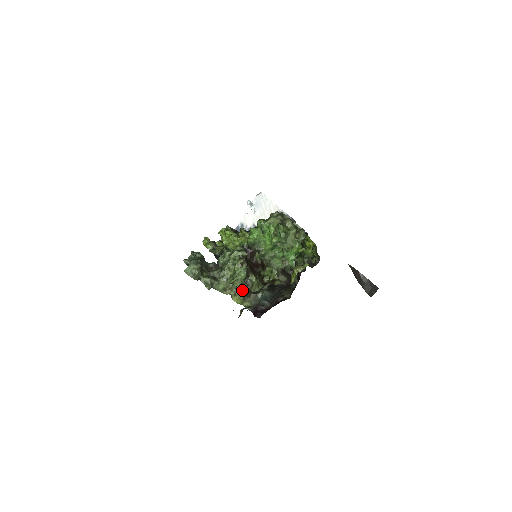
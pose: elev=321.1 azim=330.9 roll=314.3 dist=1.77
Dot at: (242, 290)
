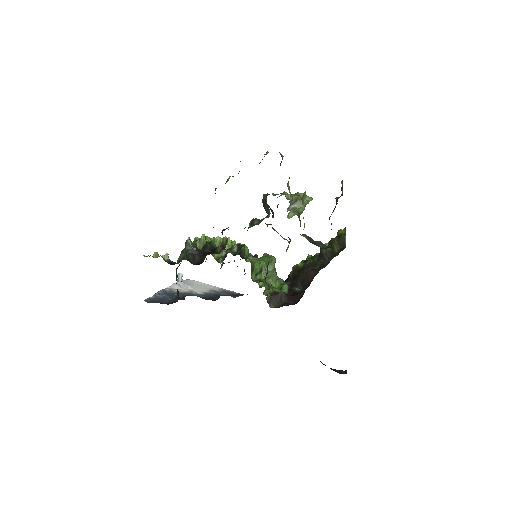
Dot at: (300, 220)
